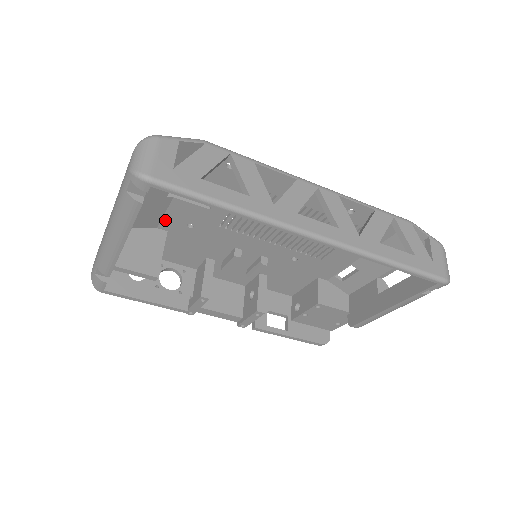
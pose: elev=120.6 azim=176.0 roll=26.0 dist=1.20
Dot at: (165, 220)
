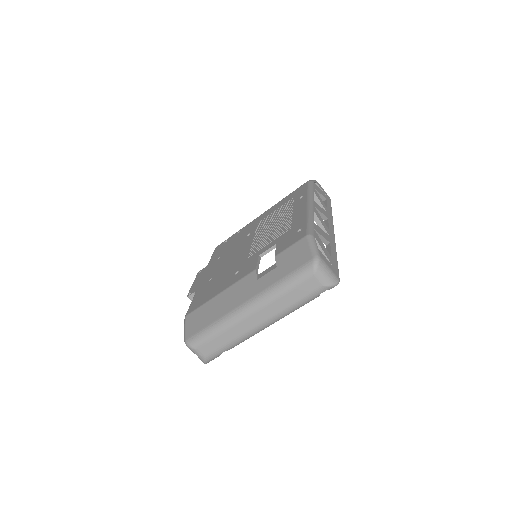
Dot at: occluded
